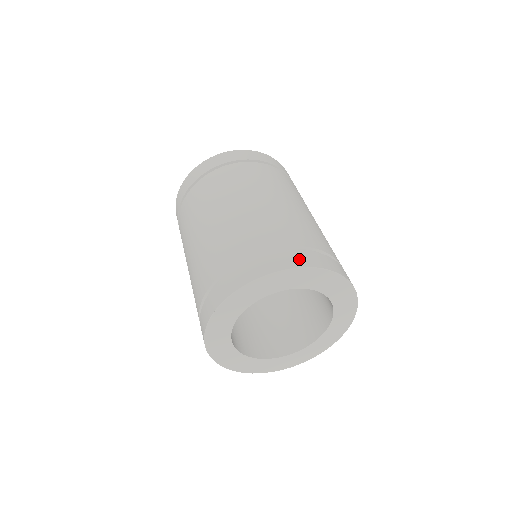
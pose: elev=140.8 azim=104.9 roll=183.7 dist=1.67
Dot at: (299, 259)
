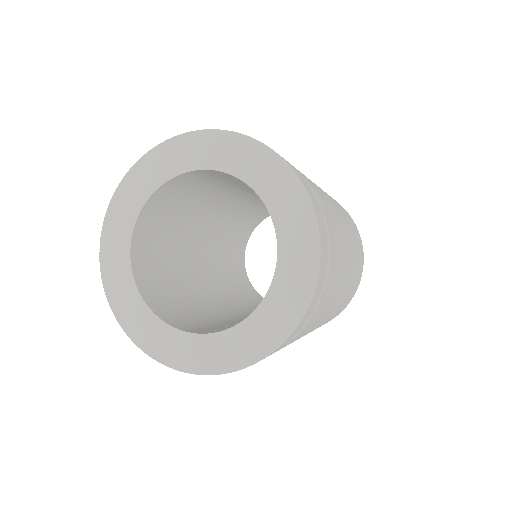
Dot at: occluded
